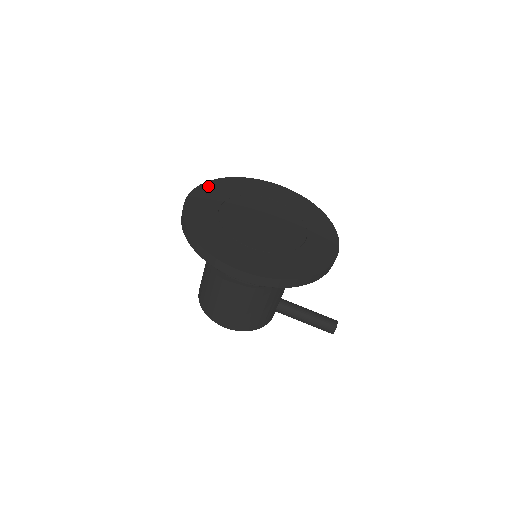
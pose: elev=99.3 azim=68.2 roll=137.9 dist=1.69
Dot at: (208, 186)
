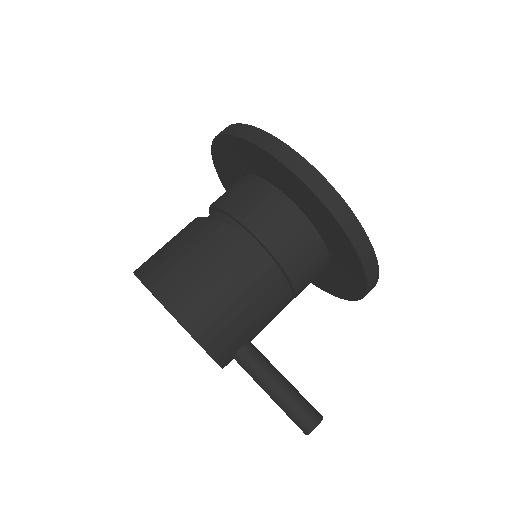
Dot at: occluded
